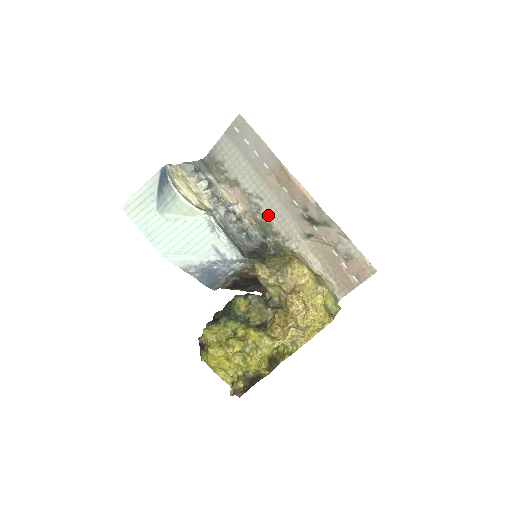
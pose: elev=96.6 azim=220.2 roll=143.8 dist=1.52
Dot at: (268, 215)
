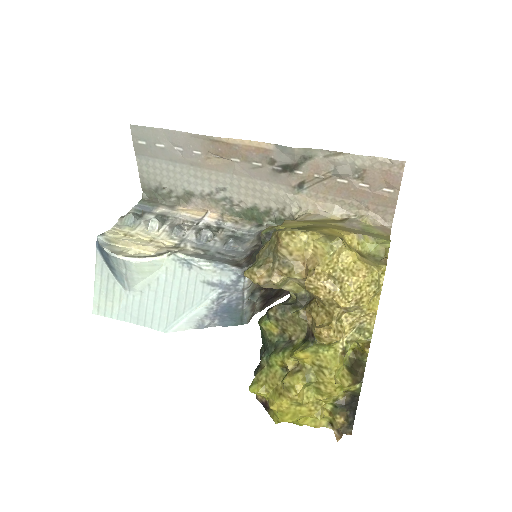
Dot at: (244, 200)
